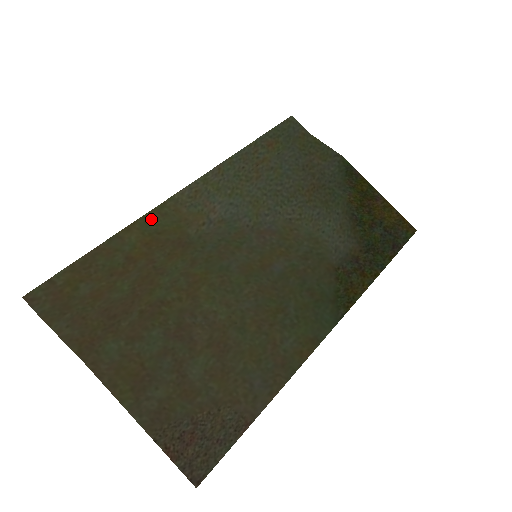
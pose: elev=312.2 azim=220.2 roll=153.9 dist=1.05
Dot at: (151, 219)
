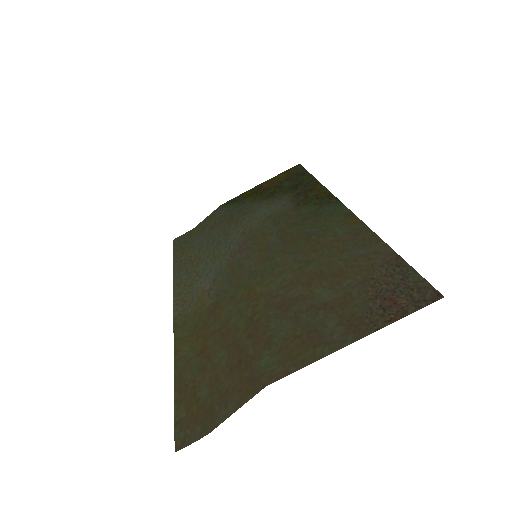
Dot at: (180, 334)
